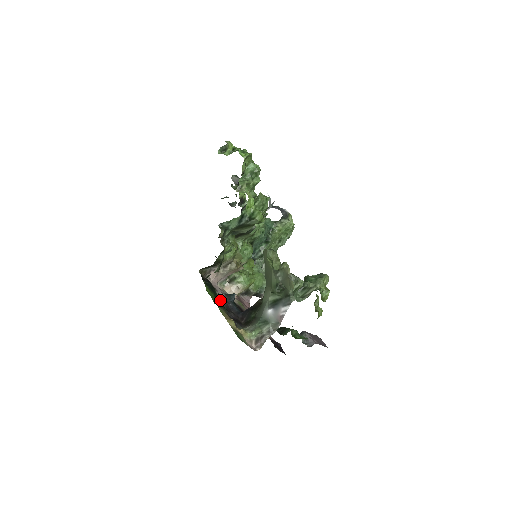
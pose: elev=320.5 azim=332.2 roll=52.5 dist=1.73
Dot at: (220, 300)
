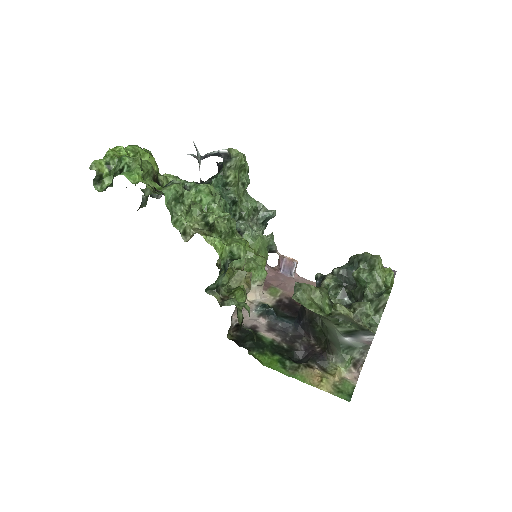
Dot at: (275, 344)
